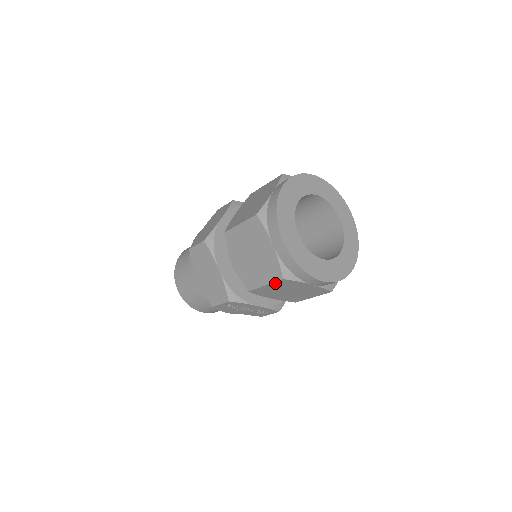
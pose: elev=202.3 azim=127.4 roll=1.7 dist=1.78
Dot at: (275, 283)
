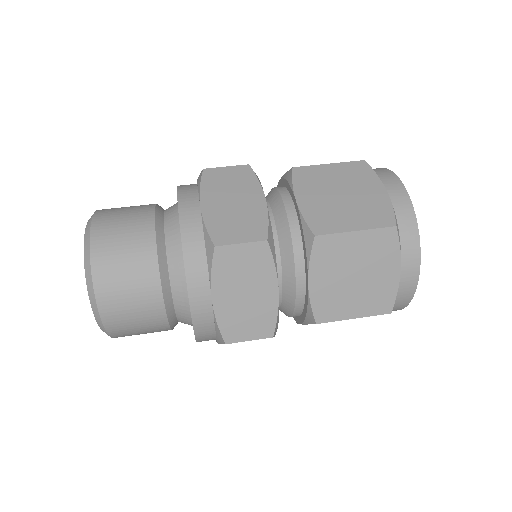
Dot at: (369, 316)
